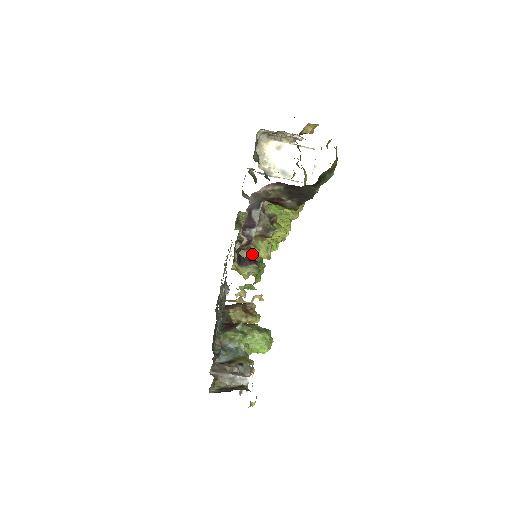
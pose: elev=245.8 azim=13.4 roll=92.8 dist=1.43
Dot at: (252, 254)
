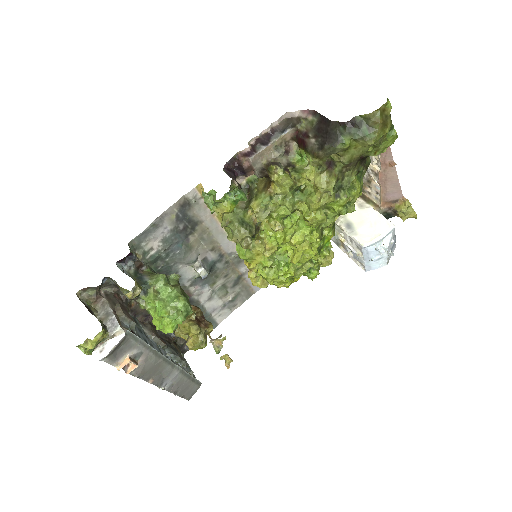
Dot at: (248, 207)
